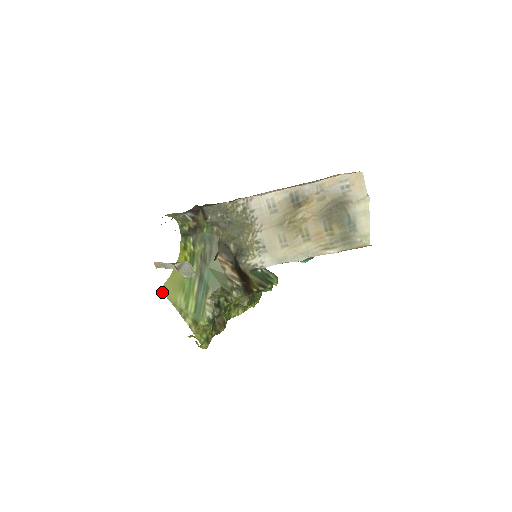
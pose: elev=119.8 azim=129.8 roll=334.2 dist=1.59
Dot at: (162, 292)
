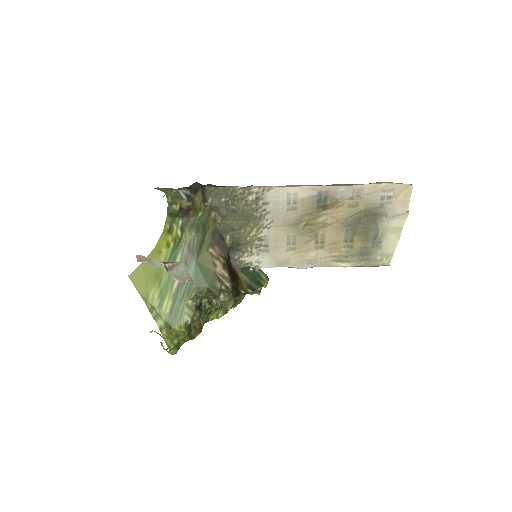
Dot at: occluded
